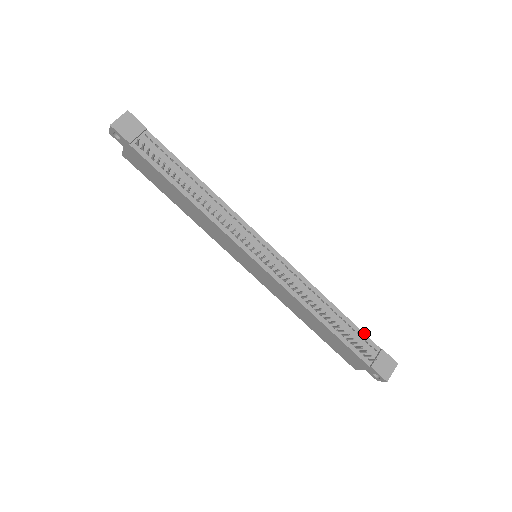
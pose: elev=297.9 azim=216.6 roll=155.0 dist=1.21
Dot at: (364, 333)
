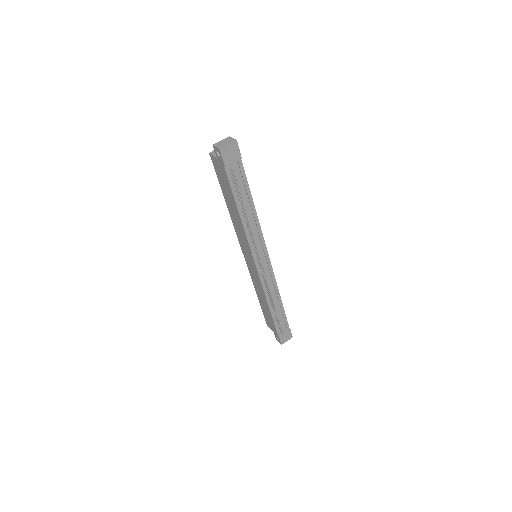
Dot at: occluded
